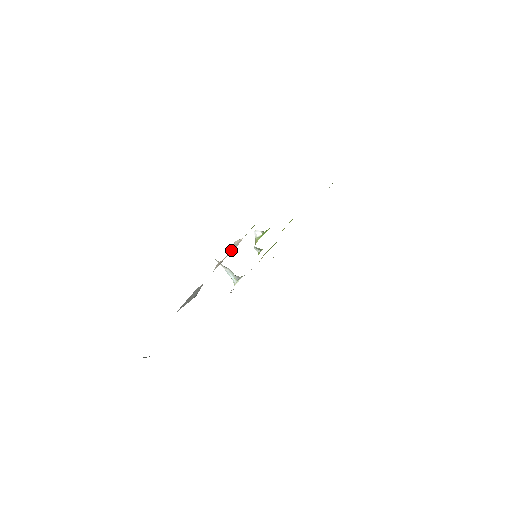
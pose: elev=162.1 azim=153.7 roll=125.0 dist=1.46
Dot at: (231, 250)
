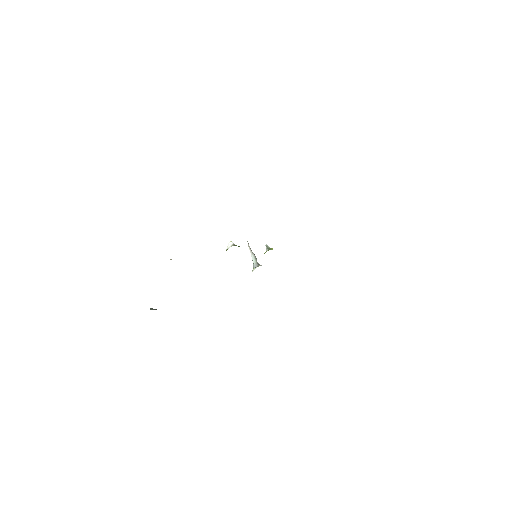
Dot at: occluded
